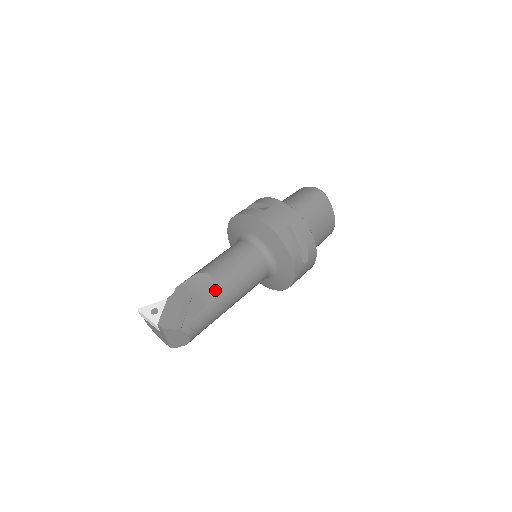
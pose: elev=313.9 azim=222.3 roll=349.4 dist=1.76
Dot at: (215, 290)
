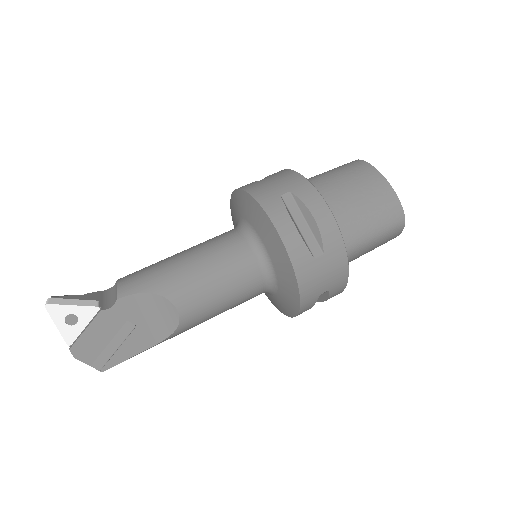
Dot at: (173, 333)
